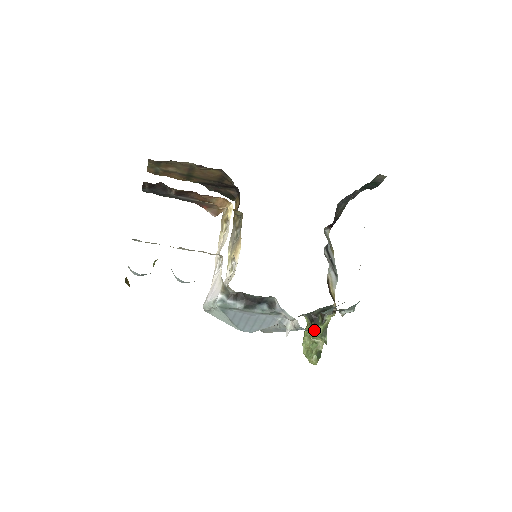
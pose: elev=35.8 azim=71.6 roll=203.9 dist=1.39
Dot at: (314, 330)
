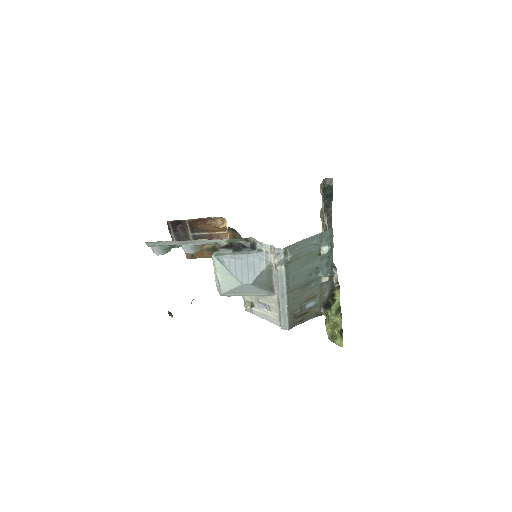
Dot at: (329, 312)
